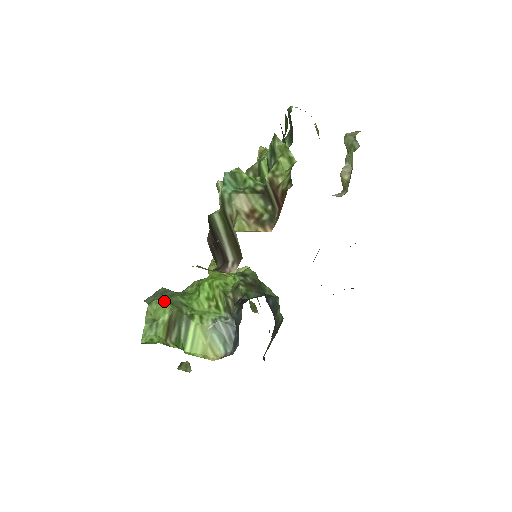
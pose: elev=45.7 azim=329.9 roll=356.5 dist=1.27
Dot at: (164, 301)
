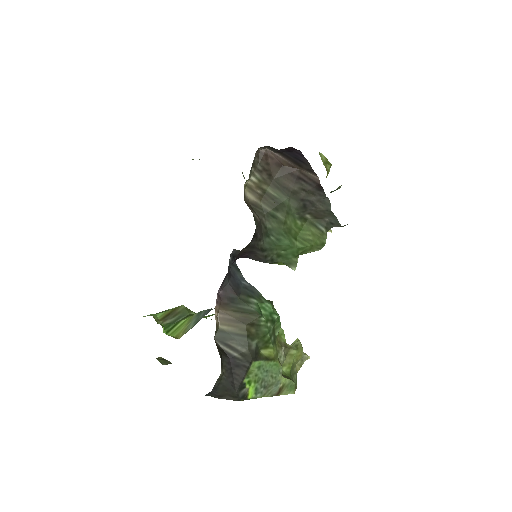
Dot at: occluded
